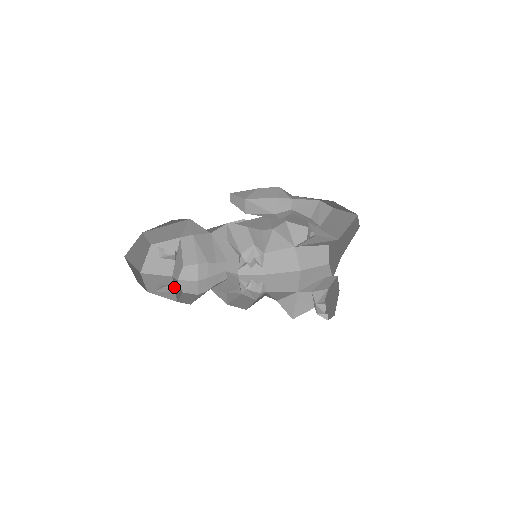
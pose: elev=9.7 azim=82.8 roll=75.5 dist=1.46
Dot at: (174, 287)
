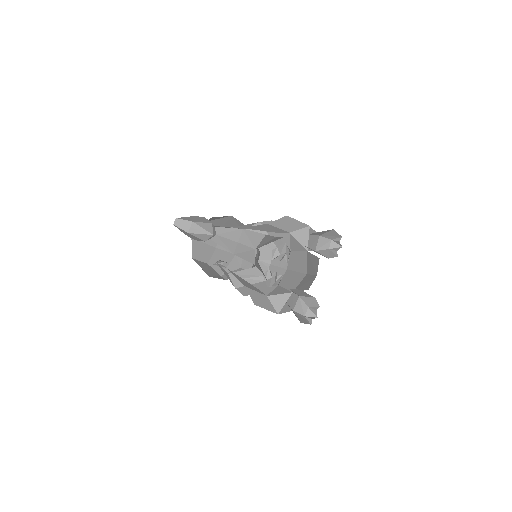
Dot at: (229, 263)
